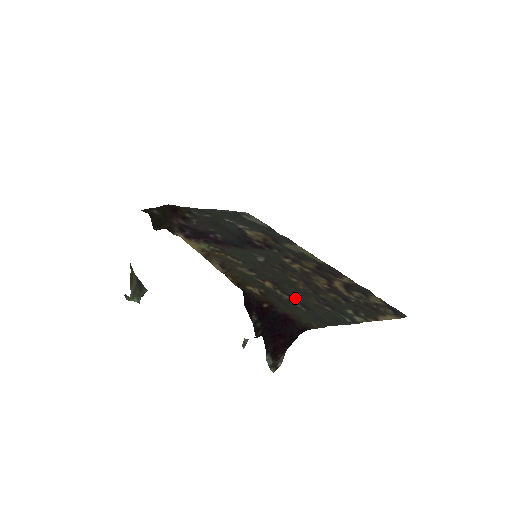
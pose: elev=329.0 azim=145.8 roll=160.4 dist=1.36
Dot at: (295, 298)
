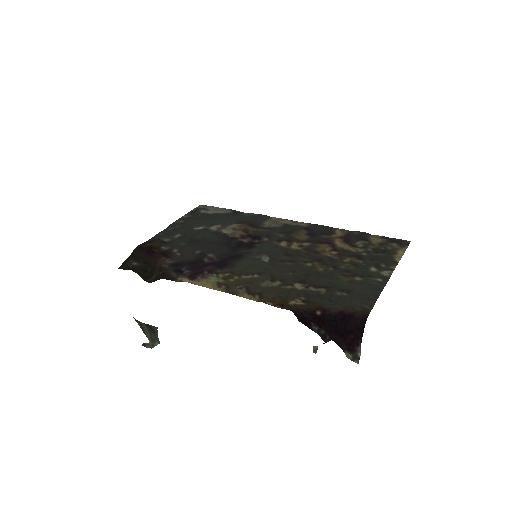
Dot at: (329, 287)
